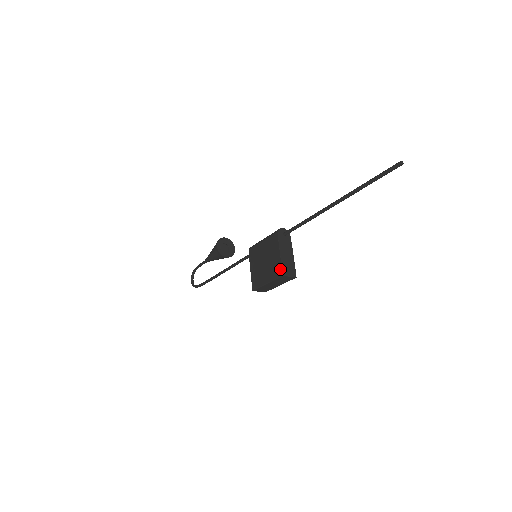
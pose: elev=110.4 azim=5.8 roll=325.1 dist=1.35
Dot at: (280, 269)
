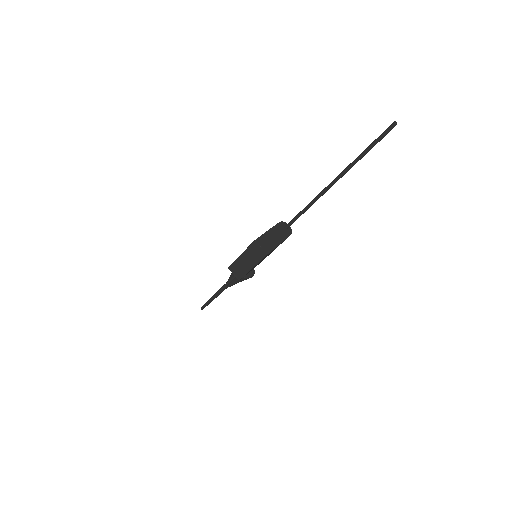
Dot at: (258, 238)
